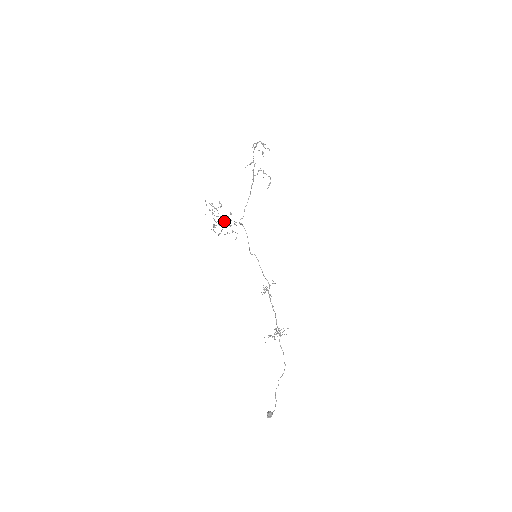
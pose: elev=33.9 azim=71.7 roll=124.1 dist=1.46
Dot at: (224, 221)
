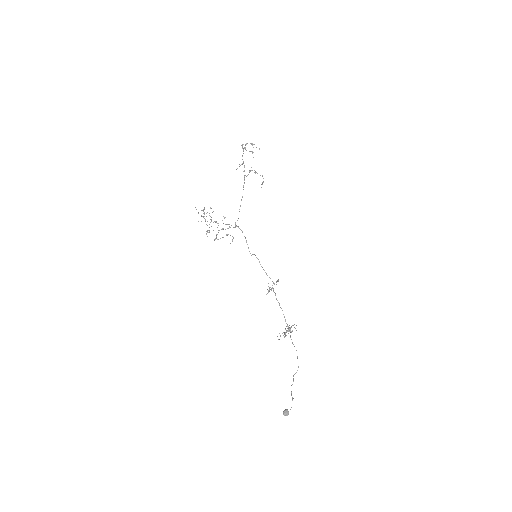
Dot at: occluded
